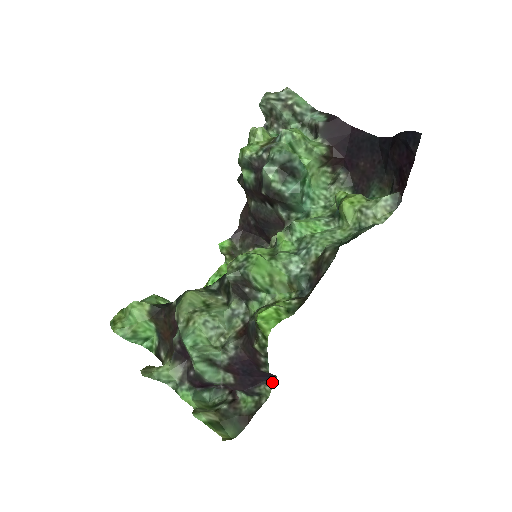
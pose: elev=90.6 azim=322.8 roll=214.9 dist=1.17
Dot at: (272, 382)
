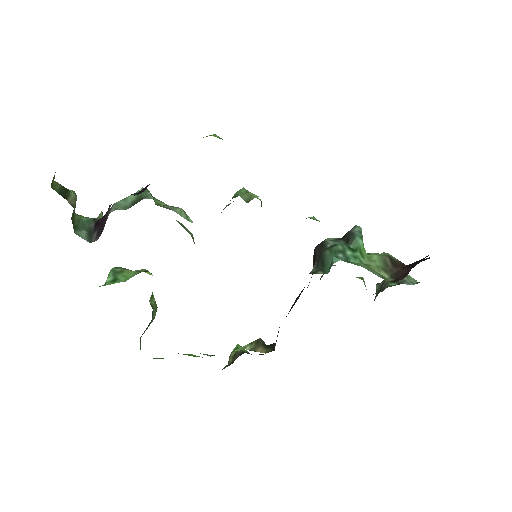
Dot at: occluded
